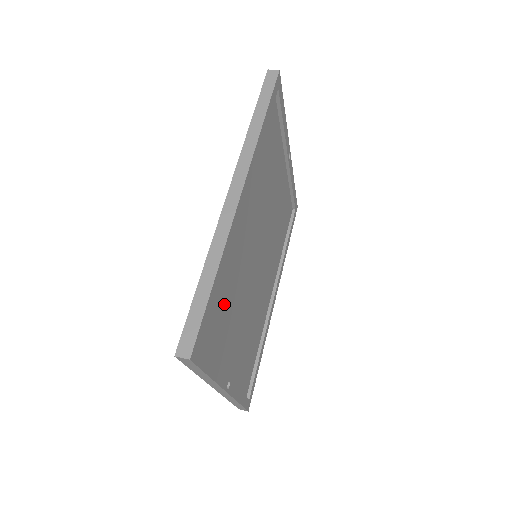
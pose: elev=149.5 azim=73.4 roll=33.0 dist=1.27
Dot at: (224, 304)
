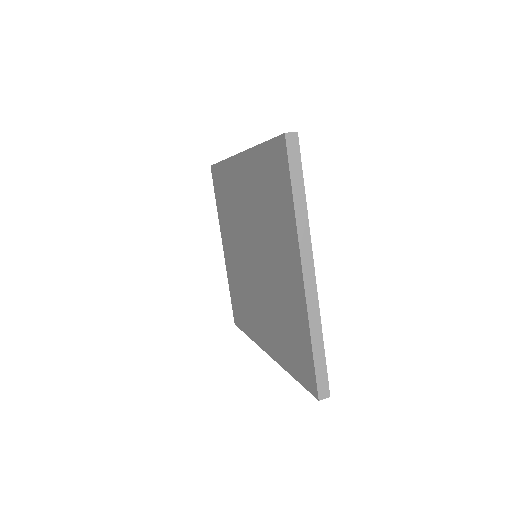
Dot at: occluded
